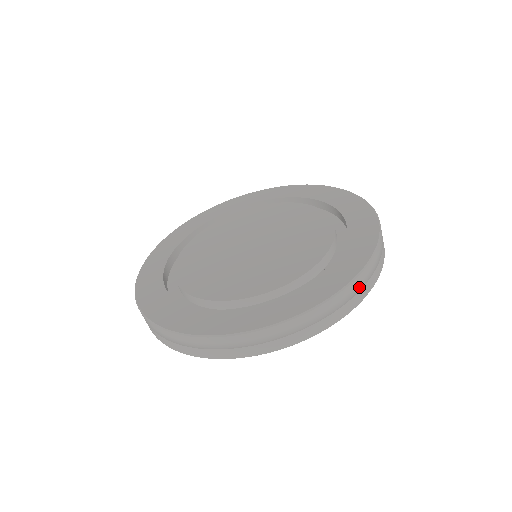
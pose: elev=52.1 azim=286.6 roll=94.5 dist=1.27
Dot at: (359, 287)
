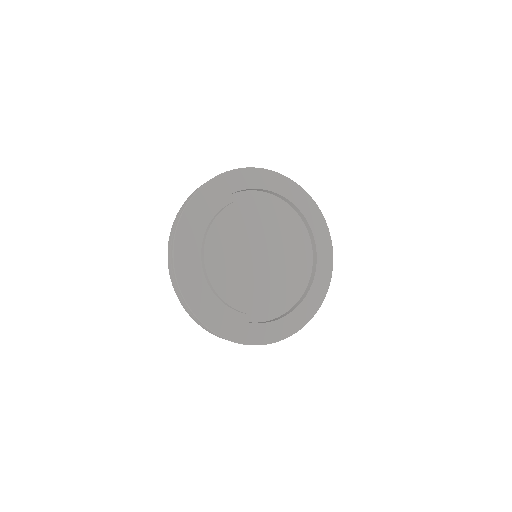
Dot at: occluded
